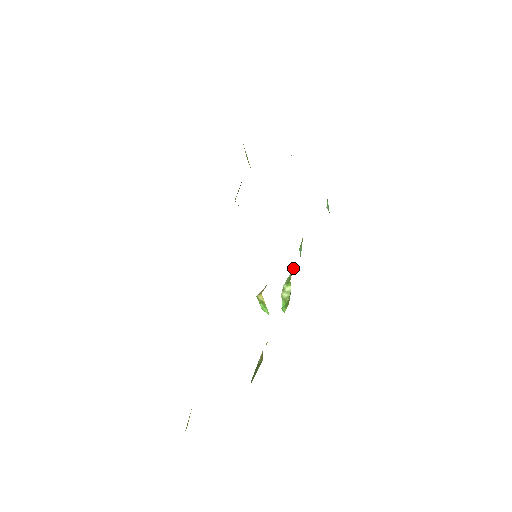
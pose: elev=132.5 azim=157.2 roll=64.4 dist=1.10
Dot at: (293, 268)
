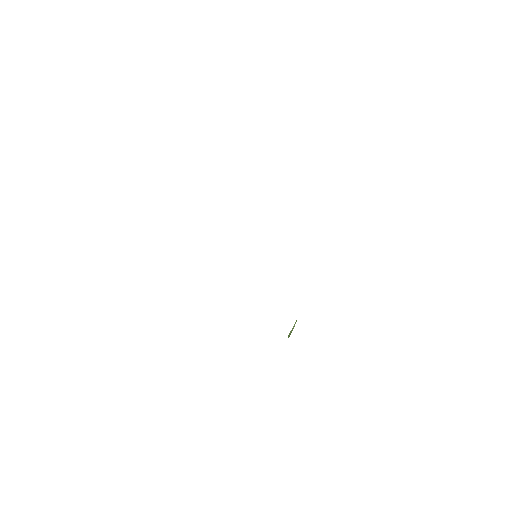
Dot at: occluded
